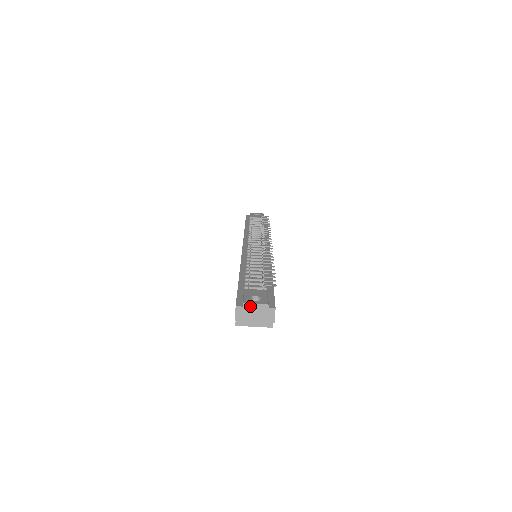
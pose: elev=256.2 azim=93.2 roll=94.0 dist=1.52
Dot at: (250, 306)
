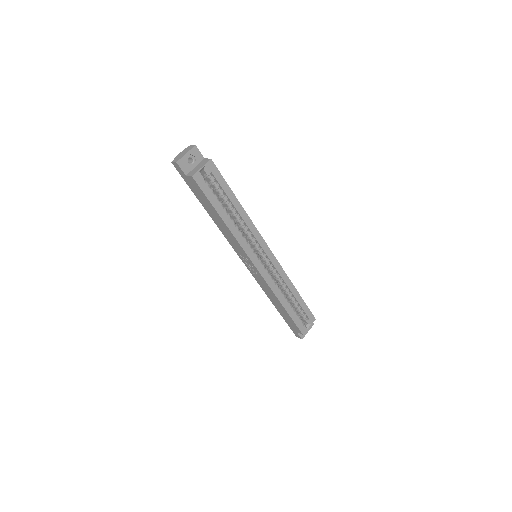
Dot at: (178, 156)
